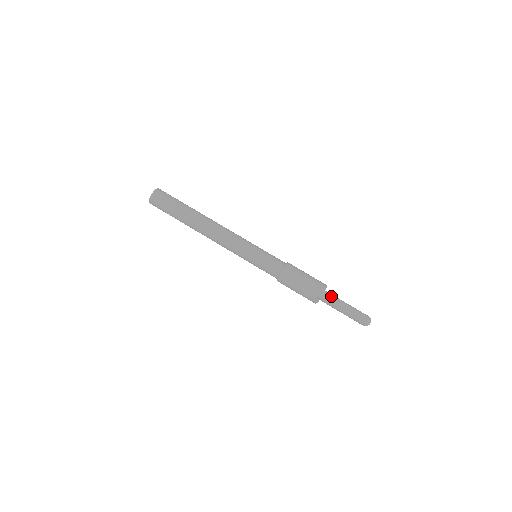
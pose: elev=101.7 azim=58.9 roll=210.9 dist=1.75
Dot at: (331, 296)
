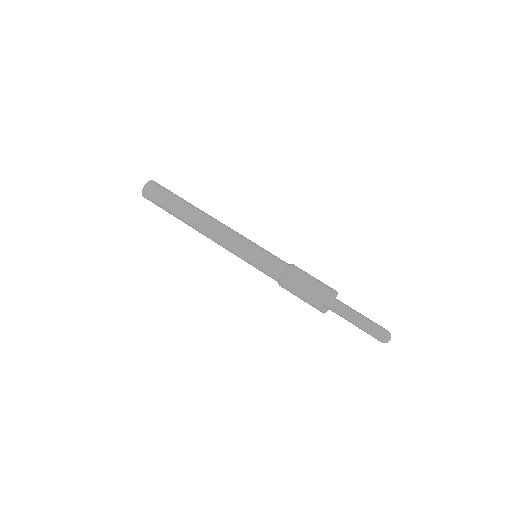
Dot at: (342, 305)
